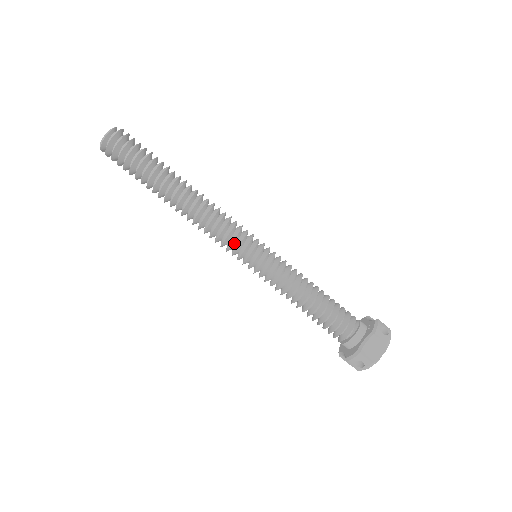
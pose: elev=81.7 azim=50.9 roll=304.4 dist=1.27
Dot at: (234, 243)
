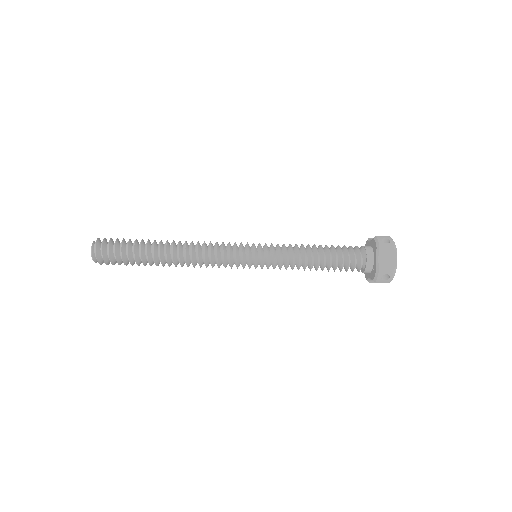
Dot at: (233, 264)
